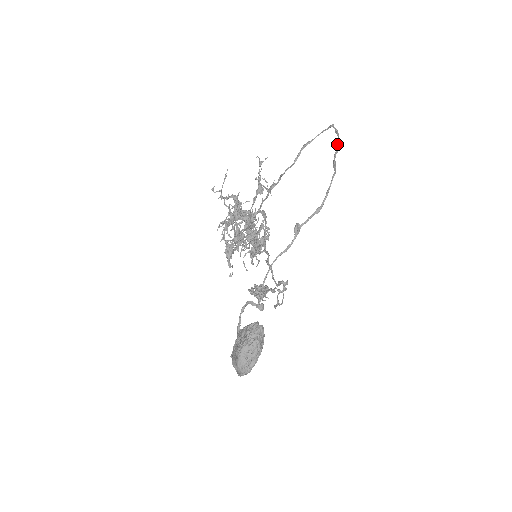
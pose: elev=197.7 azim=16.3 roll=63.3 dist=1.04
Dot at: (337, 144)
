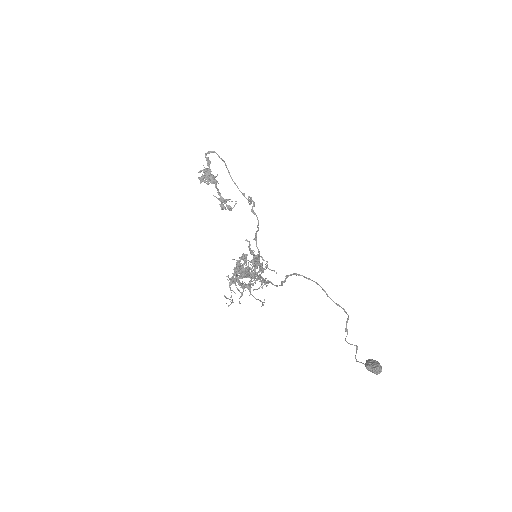
Dot at: occluded
